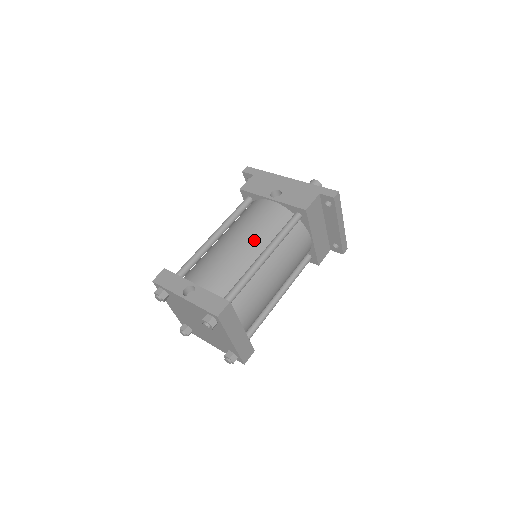
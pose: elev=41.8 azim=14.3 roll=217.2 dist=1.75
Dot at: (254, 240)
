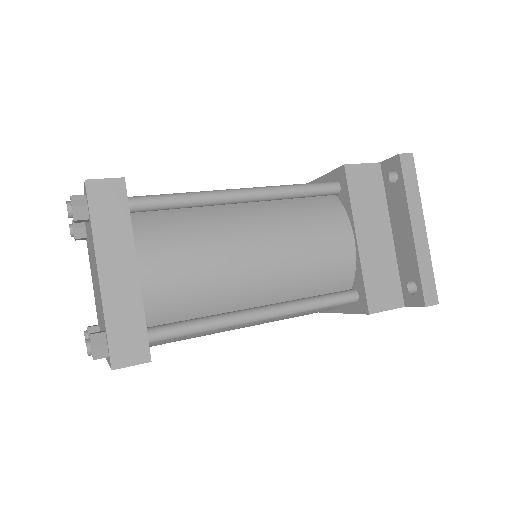
Dot at: occluded
